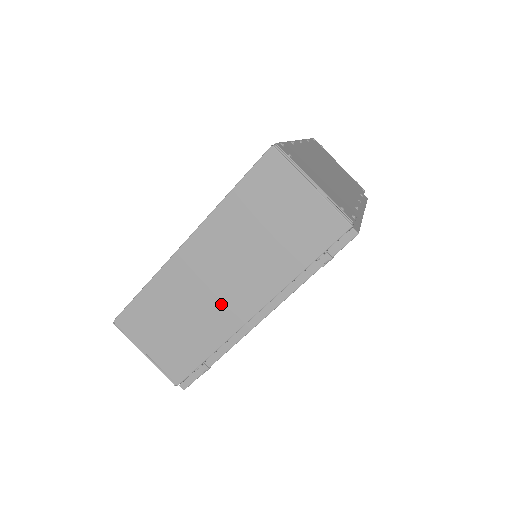
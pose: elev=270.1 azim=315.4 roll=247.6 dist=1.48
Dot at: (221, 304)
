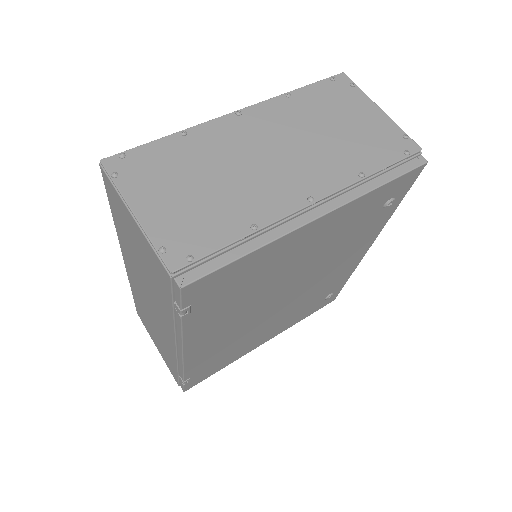
Dot at: (159, 326)
